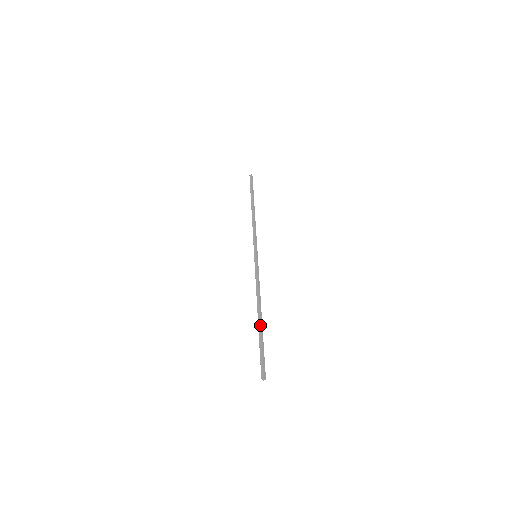
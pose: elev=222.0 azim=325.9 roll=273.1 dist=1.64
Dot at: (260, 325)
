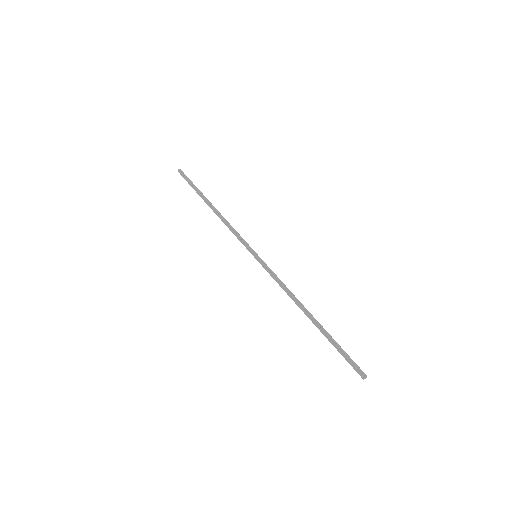
Dot at: (321, 325)
